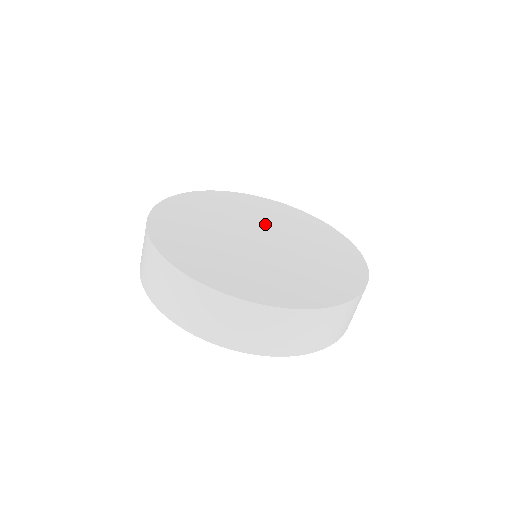
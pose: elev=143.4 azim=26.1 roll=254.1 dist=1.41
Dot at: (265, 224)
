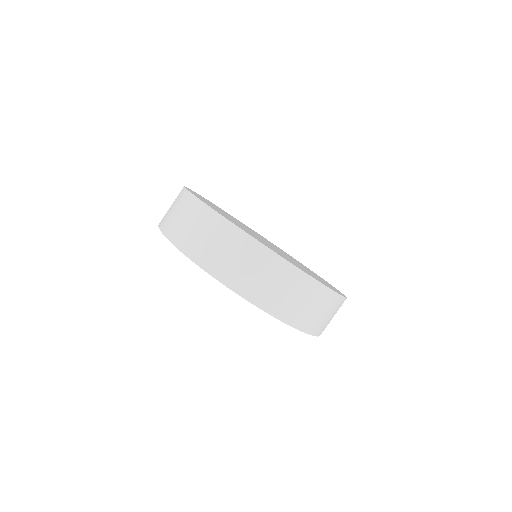
Dot at: occluded
